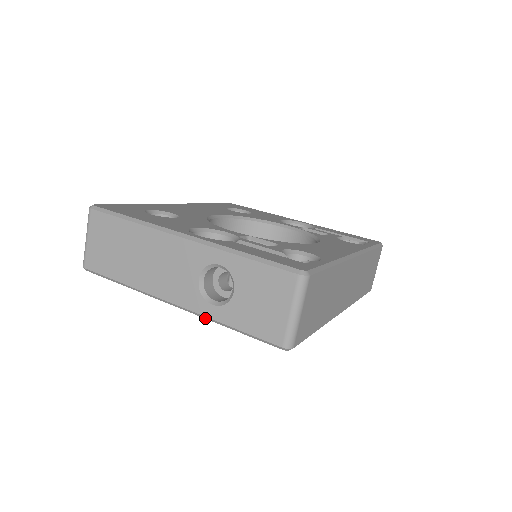
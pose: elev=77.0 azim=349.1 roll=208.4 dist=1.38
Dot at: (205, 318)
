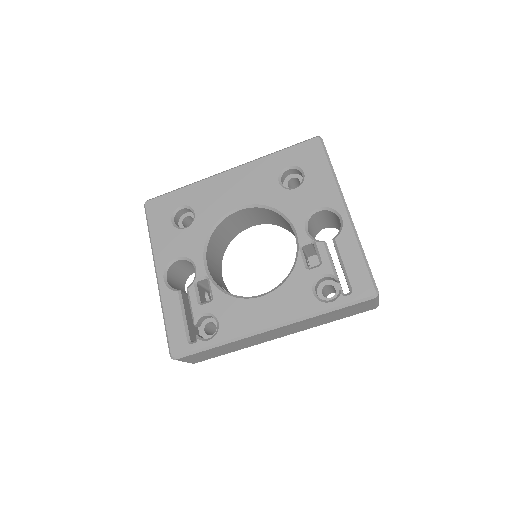
Dot at: occluded
